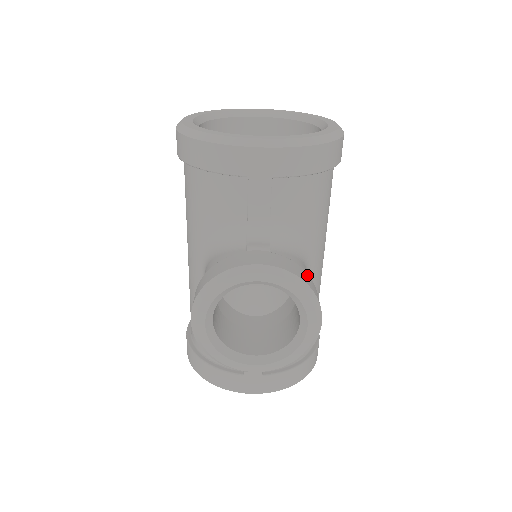
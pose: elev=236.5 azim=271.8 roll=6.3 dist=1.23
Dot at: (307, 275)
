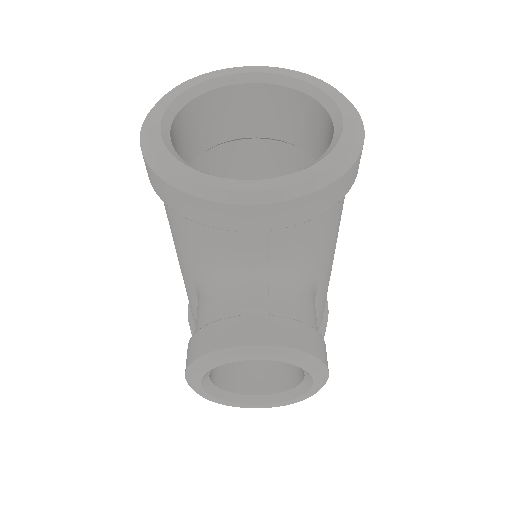
Dot at: (312, 333)
